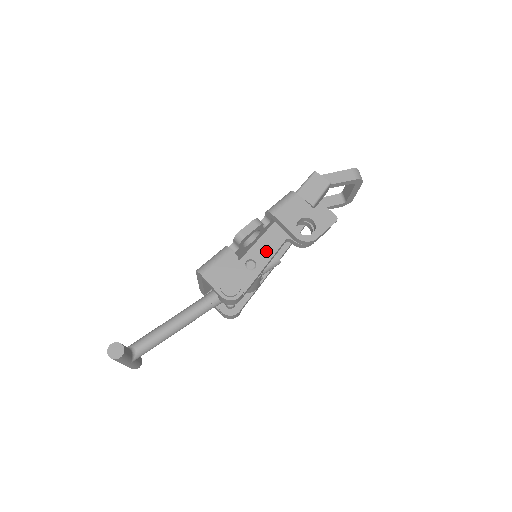
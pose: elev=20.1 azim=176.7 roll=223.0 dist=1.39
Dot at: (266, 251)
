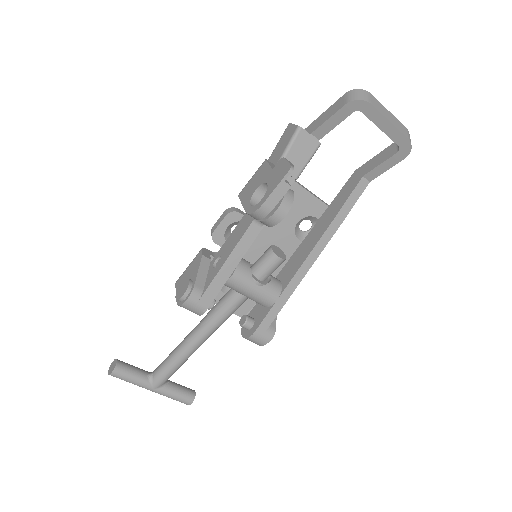
Dot at: (233, 242)
